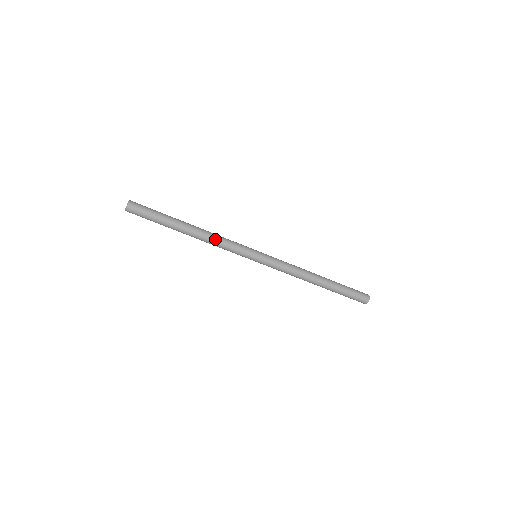
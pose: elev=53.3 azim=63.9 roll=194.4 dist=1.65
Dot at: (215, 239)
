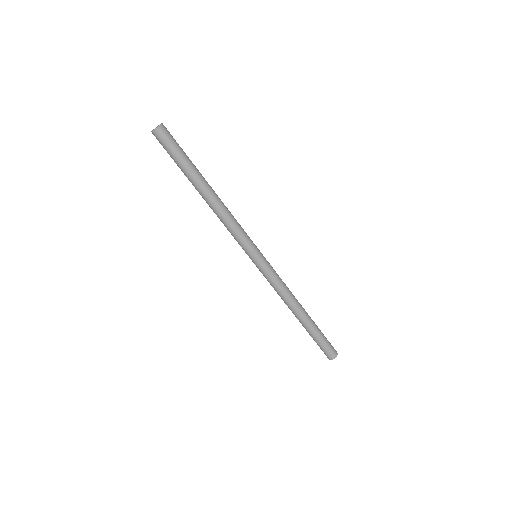
Dot at: (227, 216)
